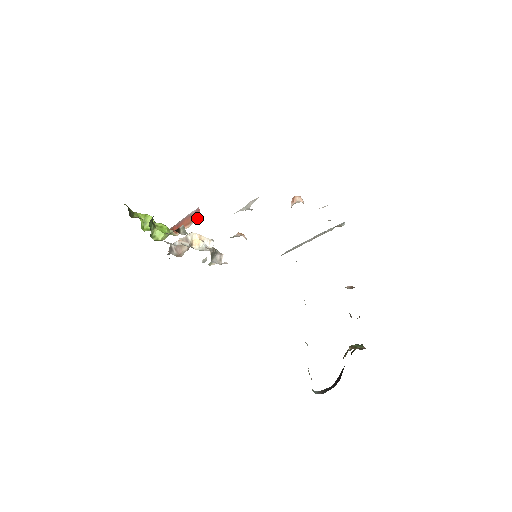
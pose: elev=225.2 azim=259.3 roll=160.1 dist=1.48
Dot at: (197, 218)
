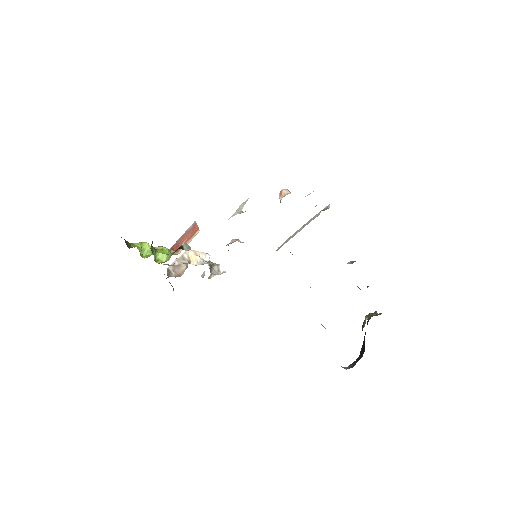
Dot at: (196, 232)
